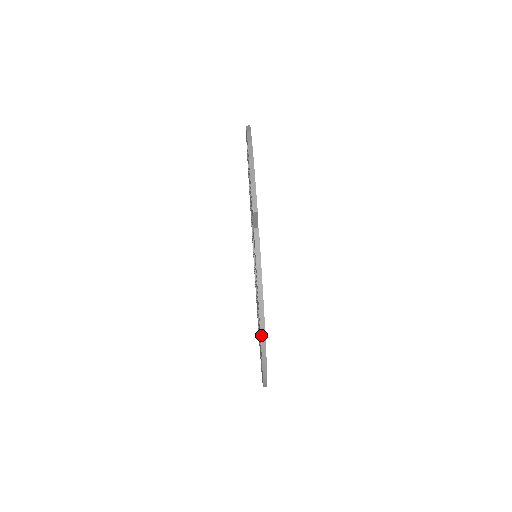
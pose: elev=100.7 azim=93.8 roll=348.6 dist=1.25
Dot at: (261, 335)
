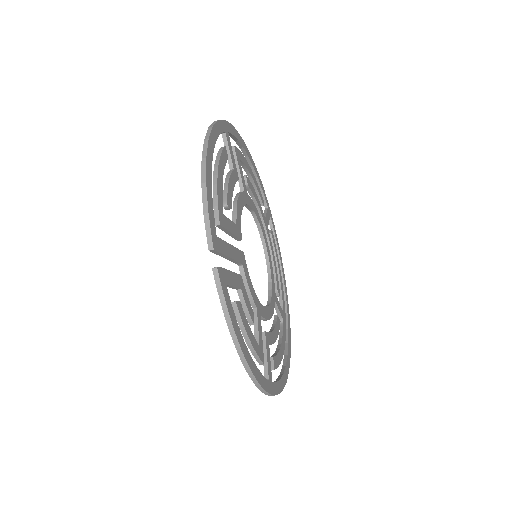
Dot at: (246, 369)
